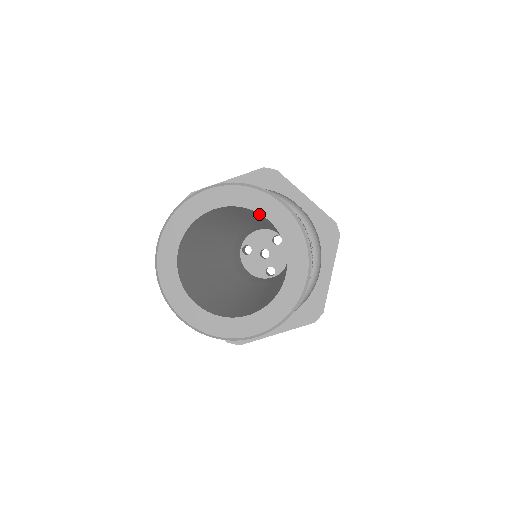
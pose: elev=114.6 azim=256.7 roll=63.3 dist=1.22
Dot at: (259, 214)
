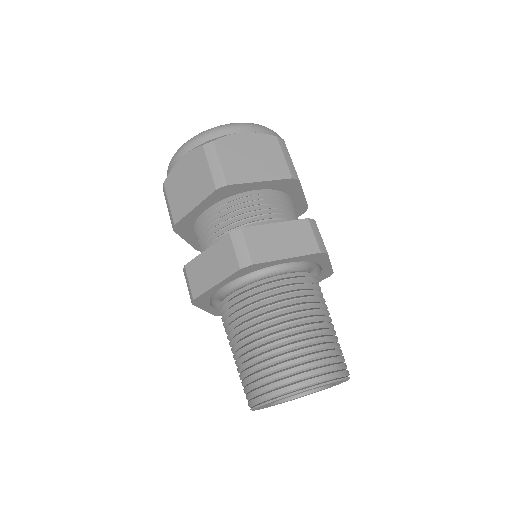
Dot at: occluded
